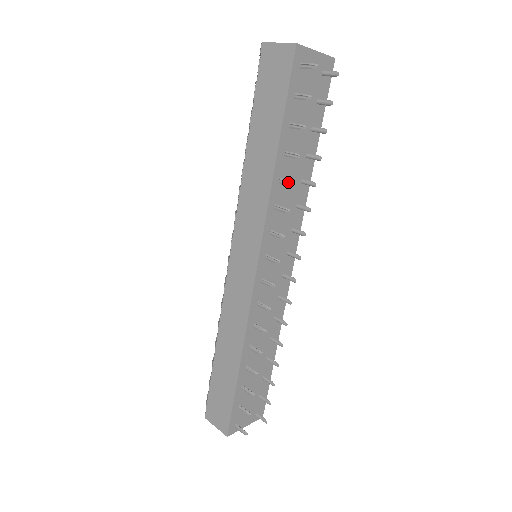
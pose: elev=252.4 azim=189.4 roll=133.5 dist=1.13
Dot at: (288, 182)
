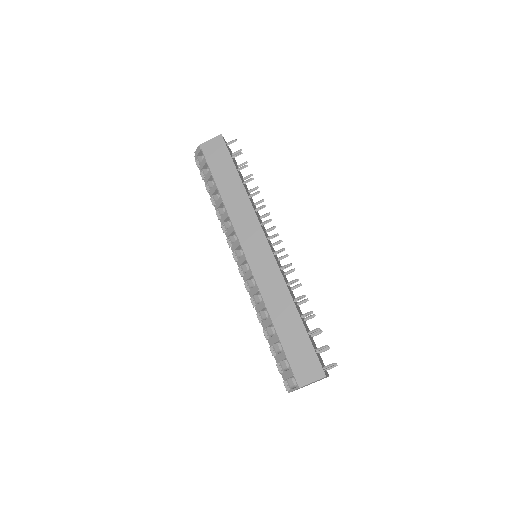
Dot at: (255, 193)
